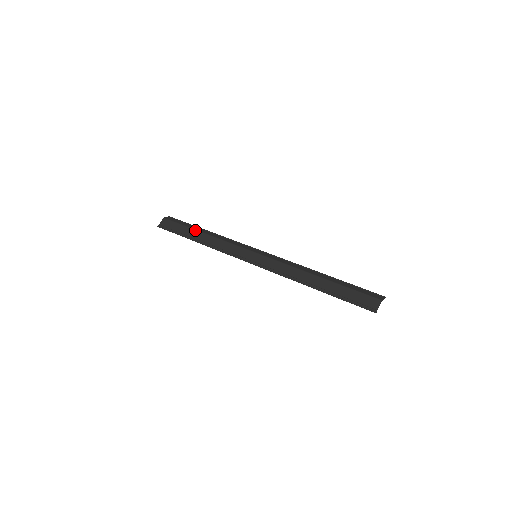
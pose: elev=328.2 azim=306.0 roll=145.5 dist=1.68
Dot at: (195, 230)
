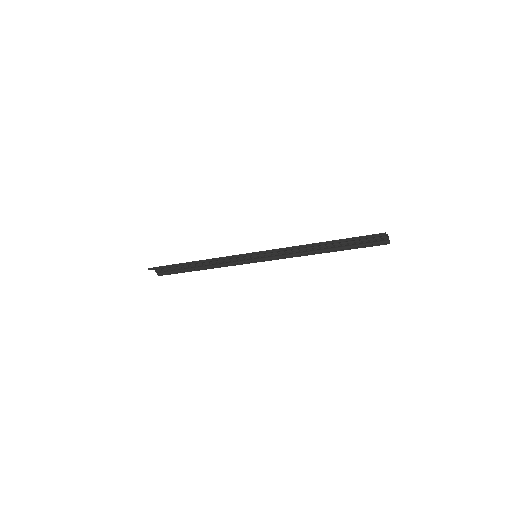
Dot at: occluded
